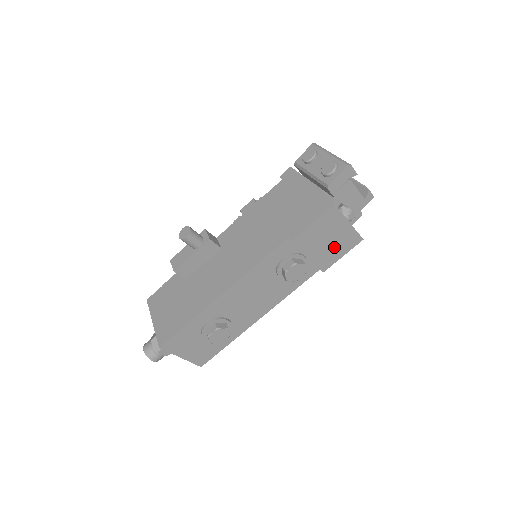
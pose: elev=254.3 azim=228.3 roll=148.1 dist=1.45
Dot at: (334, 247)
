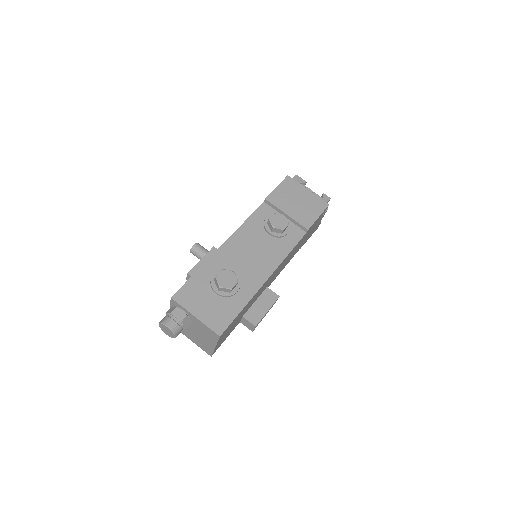
Dot at: (306, 208)
